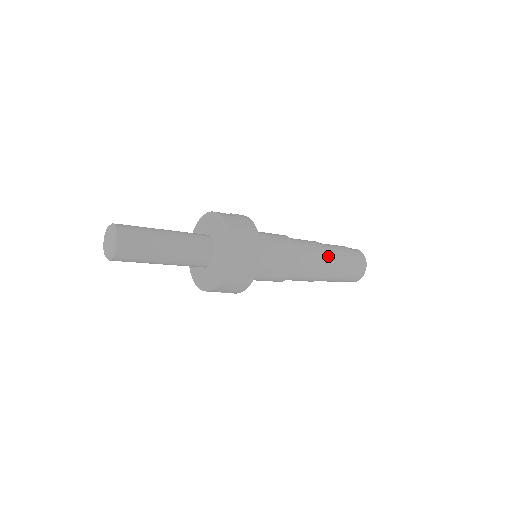
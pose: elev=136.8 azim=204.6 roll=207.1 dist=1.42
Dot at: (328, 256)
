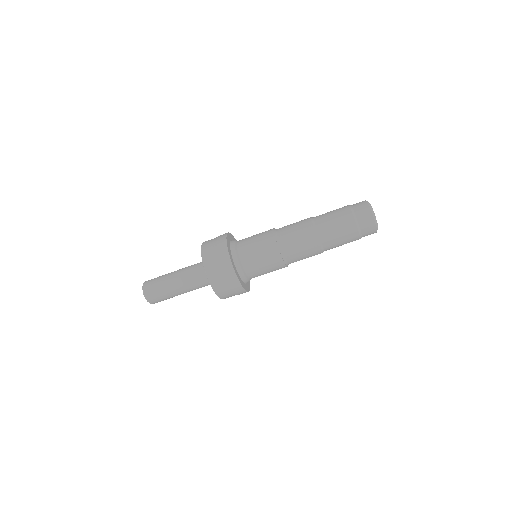
Dot at: (315, 222)
